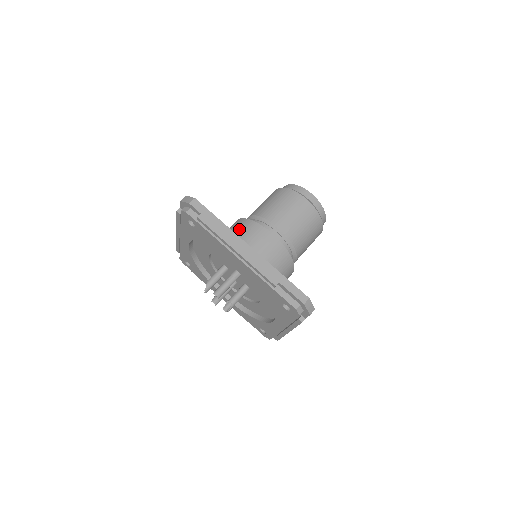
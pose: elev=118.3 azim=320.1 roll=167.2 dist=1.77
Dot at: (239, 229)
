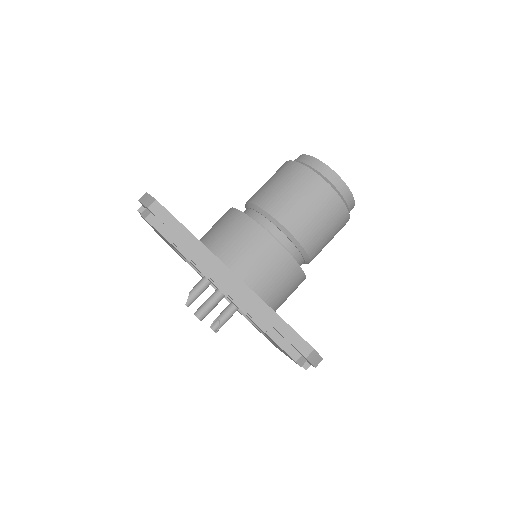
Dot at: (229, 227)
